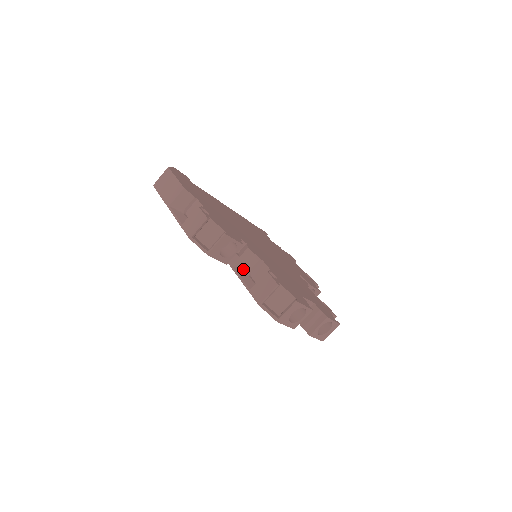
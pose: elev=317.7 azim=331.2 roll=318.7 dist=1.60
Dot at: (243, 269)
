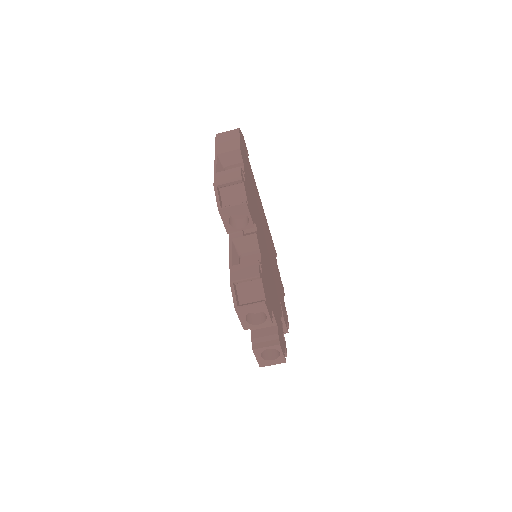
Dot at: (238, 248)
